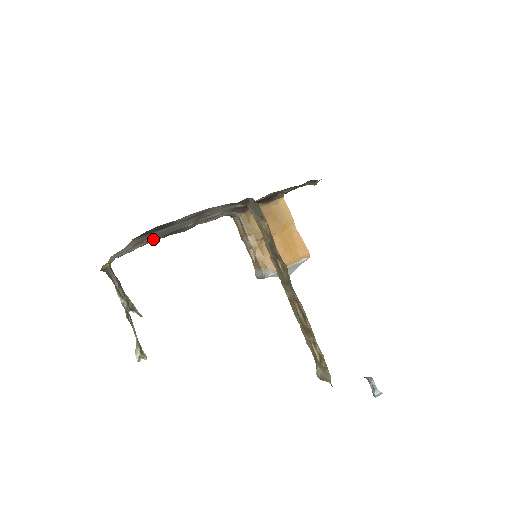
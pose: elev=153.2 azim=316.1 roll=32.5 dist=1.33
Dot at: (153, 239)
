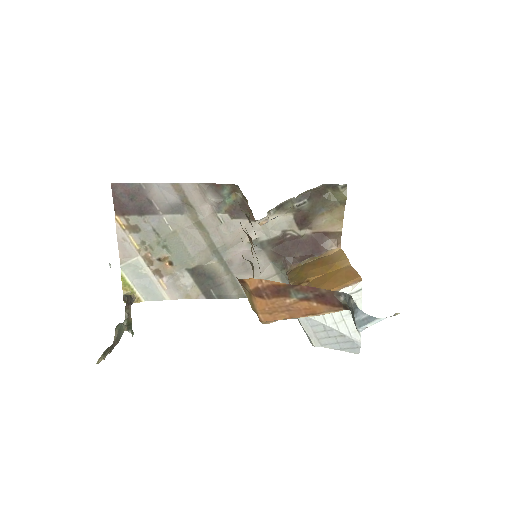
Dot at: (164, 257)
